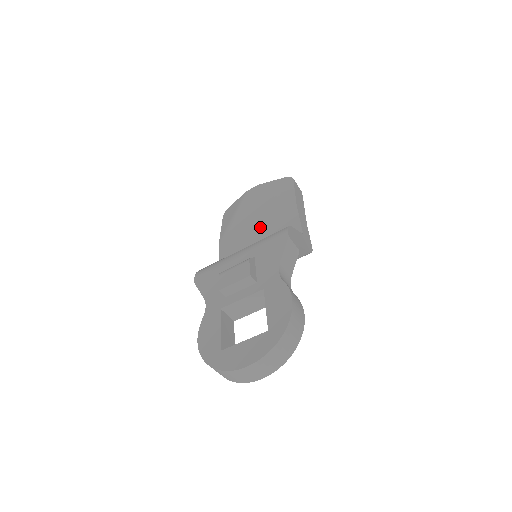
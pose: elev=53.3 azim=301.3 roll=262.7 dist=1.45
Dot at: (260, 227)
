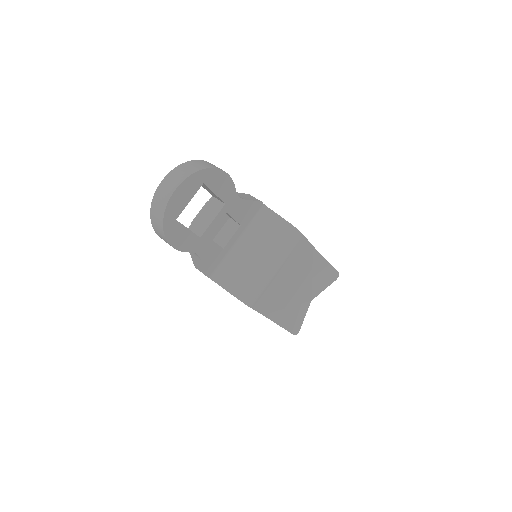
Dot at: occluded
